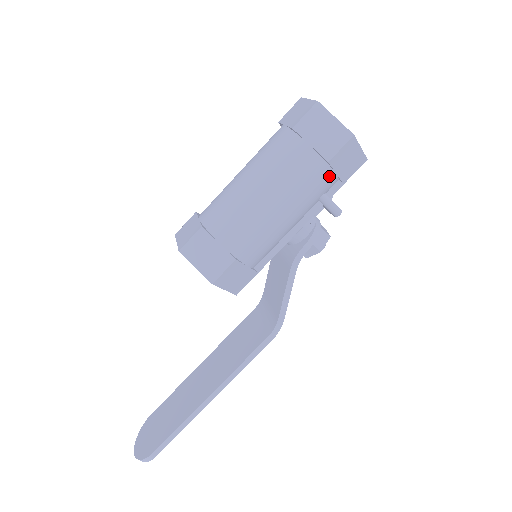
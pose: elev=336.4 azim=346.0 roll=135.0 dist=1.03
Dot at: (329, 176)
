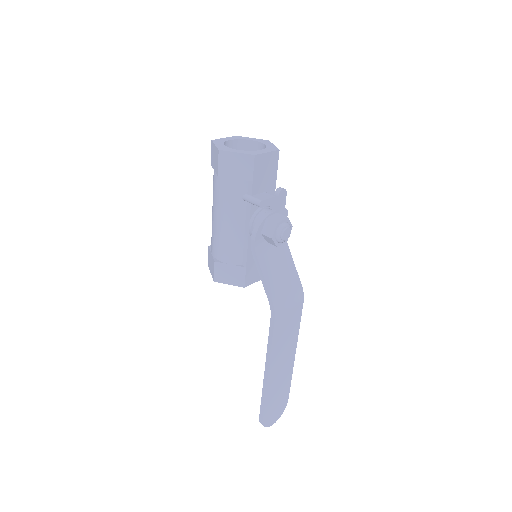
Dot at: (231, 183)
